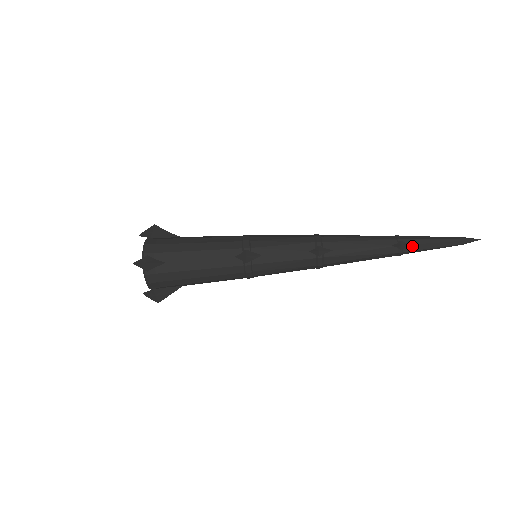
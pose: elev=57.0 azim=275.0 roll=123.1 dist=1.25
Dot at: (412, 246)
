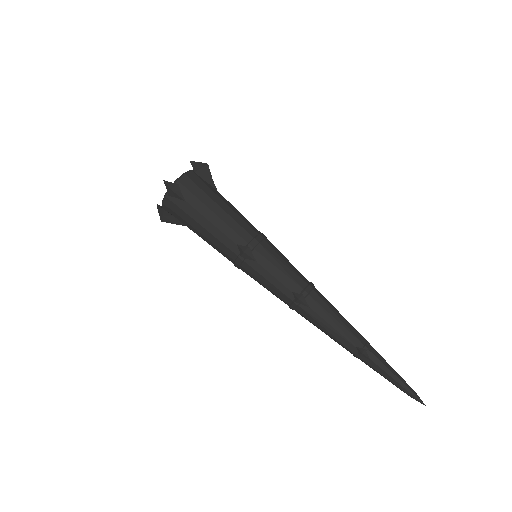
Dot at: (370, 361)
